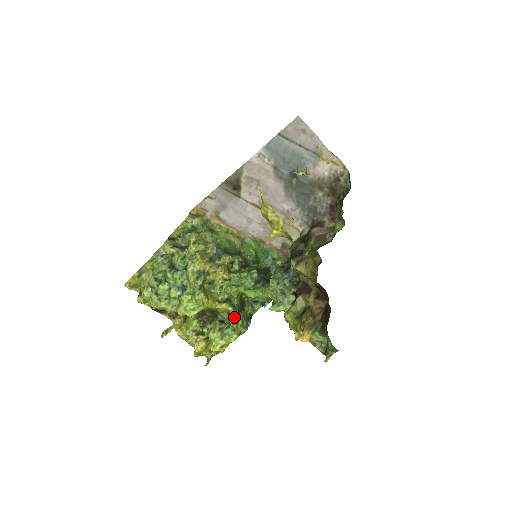
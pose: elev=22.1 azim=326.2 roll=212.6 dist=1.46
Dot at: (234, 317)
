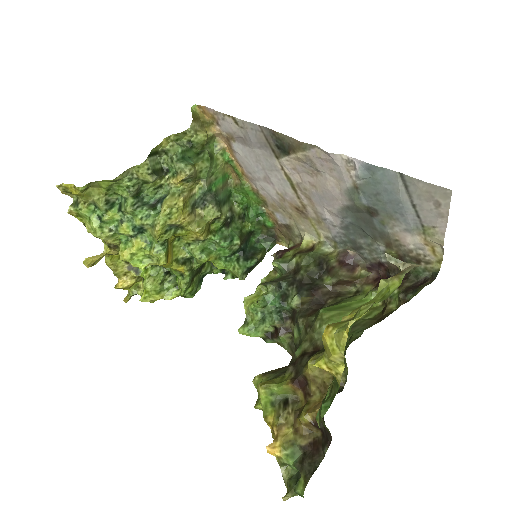
Dot at: (186, 284)
